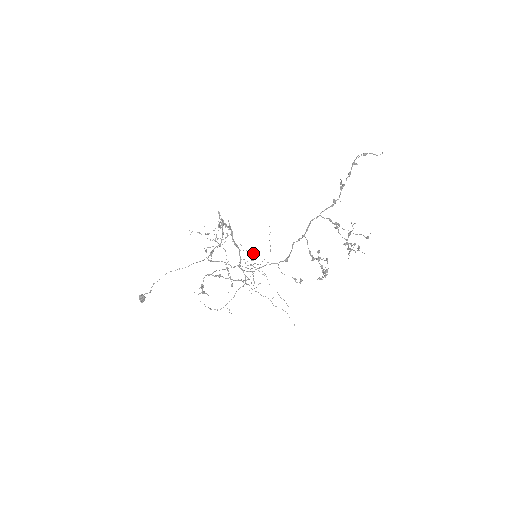
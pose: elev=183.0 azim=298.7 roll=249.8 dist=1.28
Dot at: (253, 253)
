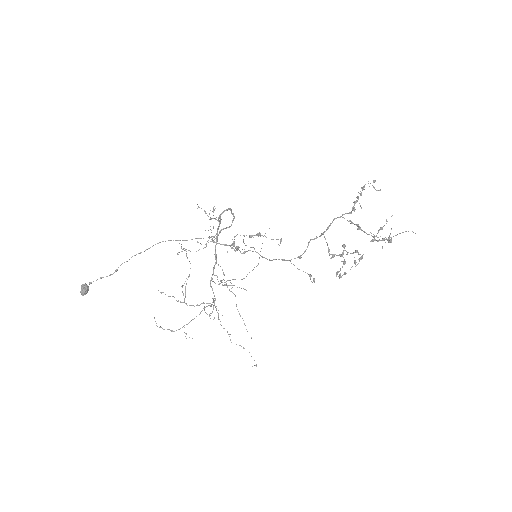
Dot at: (224, 274)
